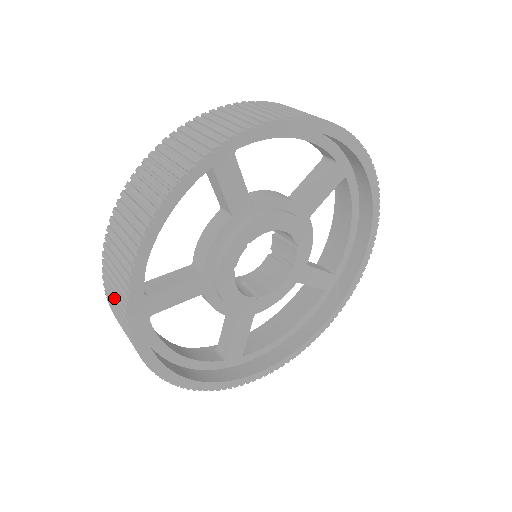
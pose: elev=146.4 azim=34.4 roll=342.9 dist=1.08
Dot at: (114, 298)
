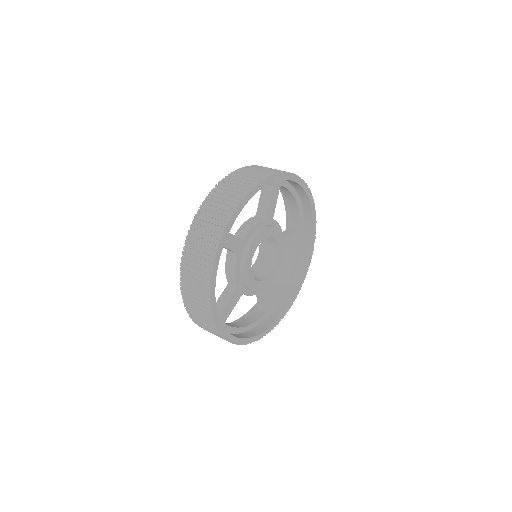
Dot at: (205, 326)
